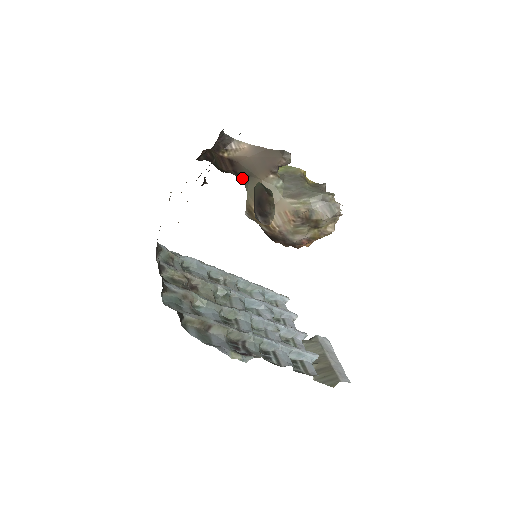
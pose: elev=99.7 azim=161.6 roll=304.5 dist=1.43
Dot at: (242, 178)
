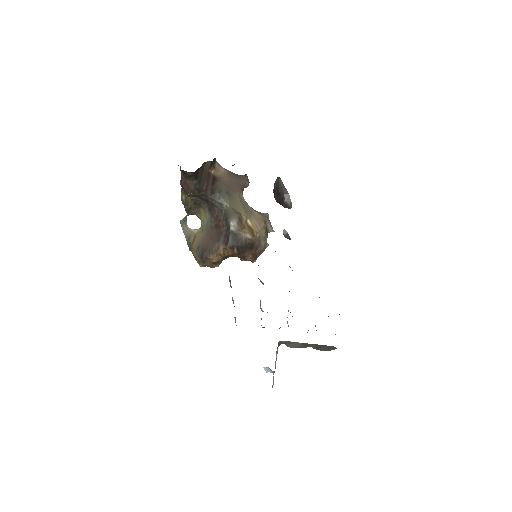
Dot at: (218, 197)
